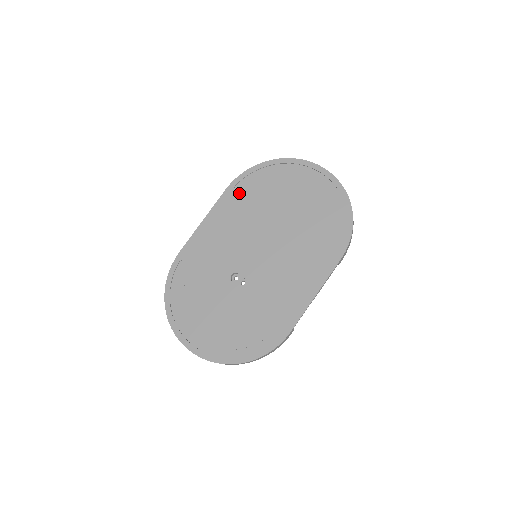
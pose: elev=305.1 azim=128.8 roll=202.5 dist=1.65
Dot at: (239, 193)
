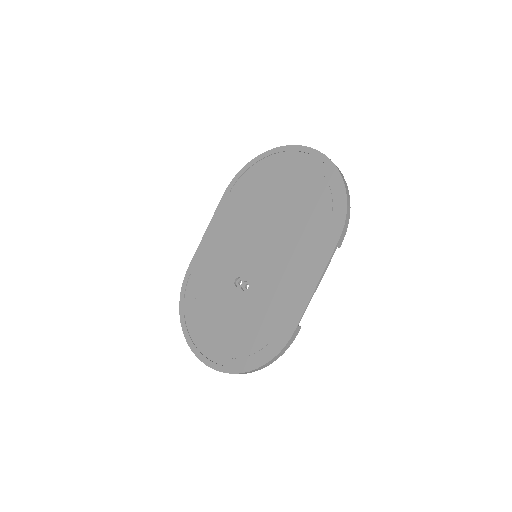
Dot at: (235, 195)
